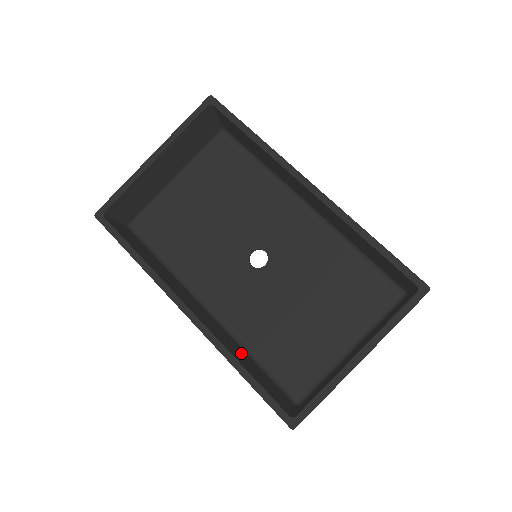
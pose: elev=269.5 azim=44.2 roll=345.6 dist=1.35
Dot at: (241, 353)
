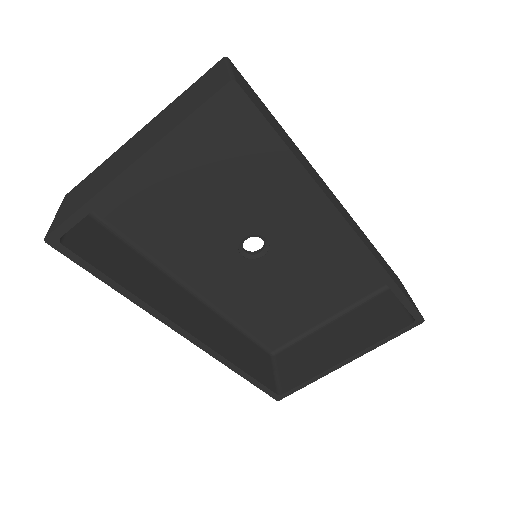
Dot at: (231, 337)
